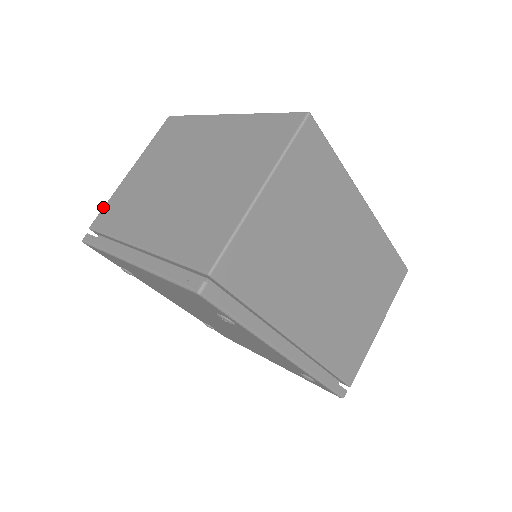
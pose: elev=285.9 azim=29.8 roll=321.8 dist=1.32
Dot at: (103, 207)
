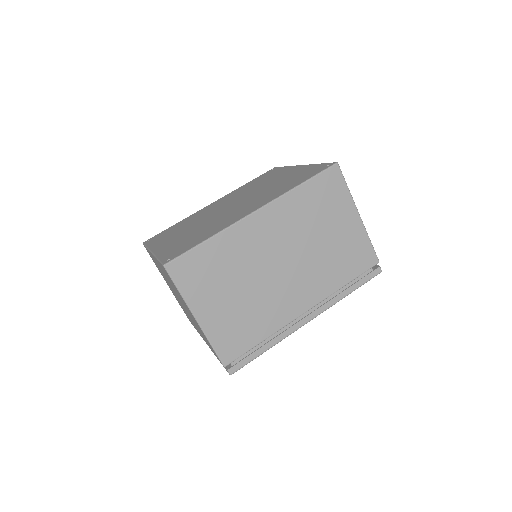
Dot at: occluded
